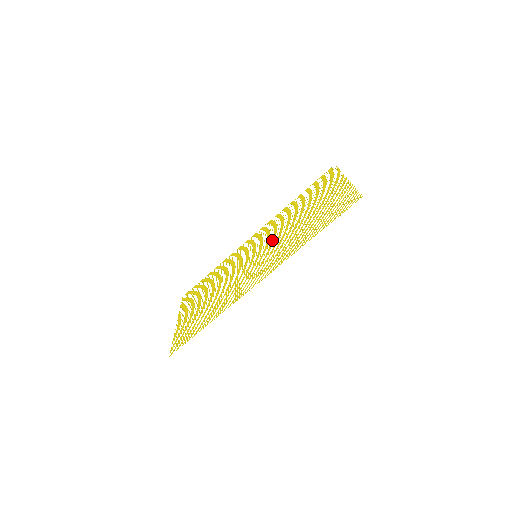
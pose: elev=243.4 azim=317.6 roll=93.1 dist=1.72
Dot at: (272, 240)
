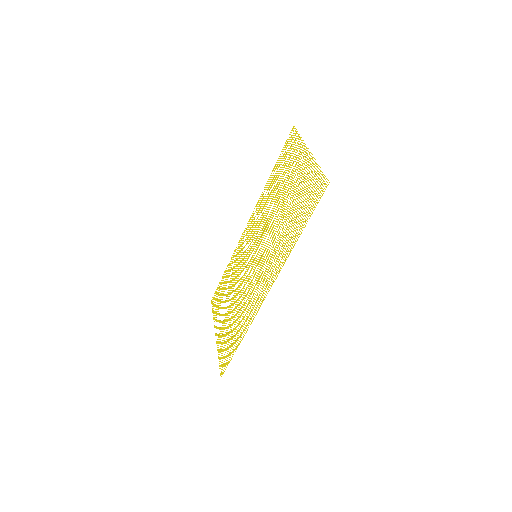
Dot at: occluded
